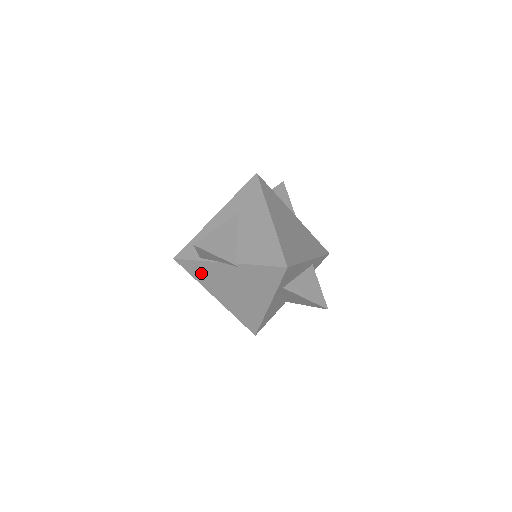
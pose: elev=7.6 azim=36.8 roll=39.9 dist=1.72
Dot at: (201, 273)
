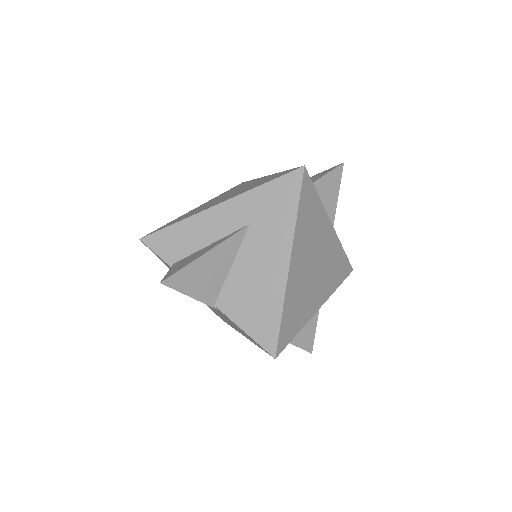
Dot at: occluded
